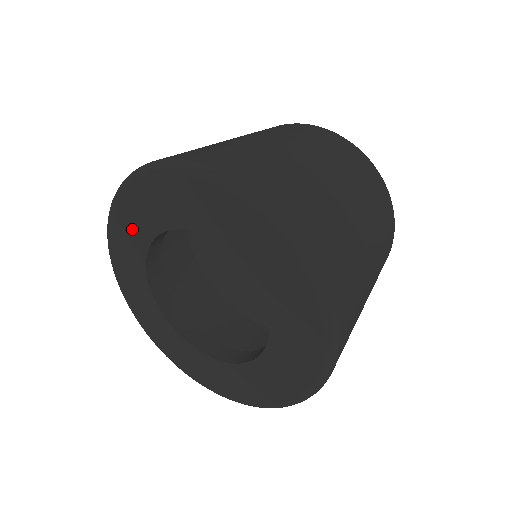
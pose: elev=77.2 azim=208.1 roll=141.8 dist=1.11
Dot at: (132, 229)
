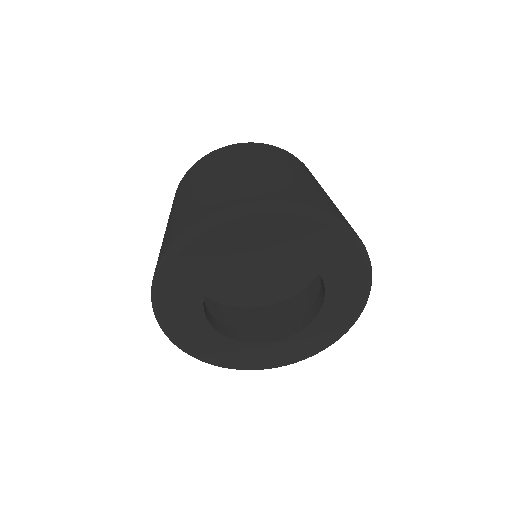
Dot at: (182, 305)
